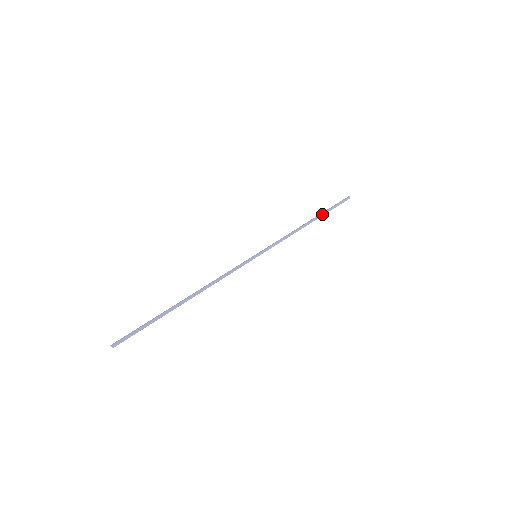
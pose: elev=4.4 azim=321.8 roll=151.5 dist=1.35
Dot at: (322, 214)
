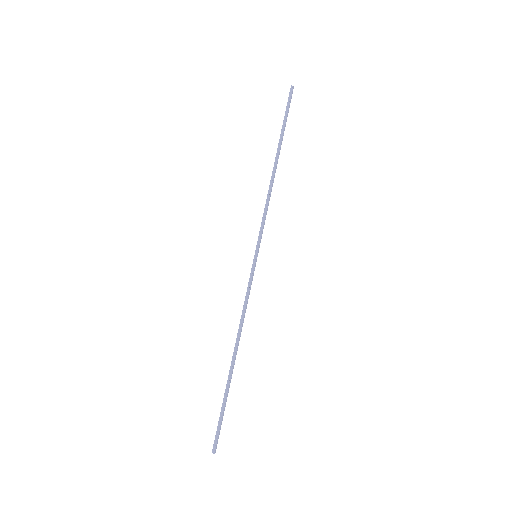
Dot at: (280, 141)
